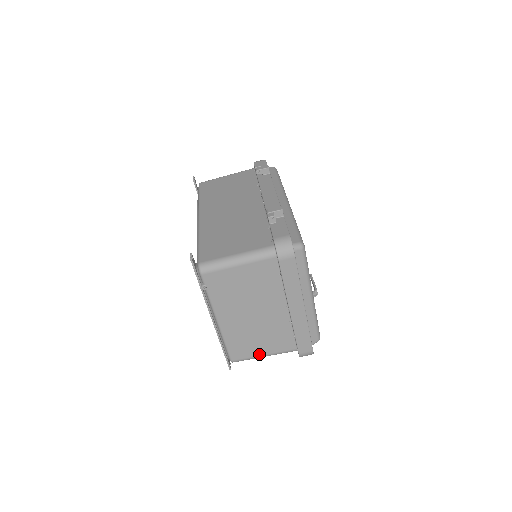
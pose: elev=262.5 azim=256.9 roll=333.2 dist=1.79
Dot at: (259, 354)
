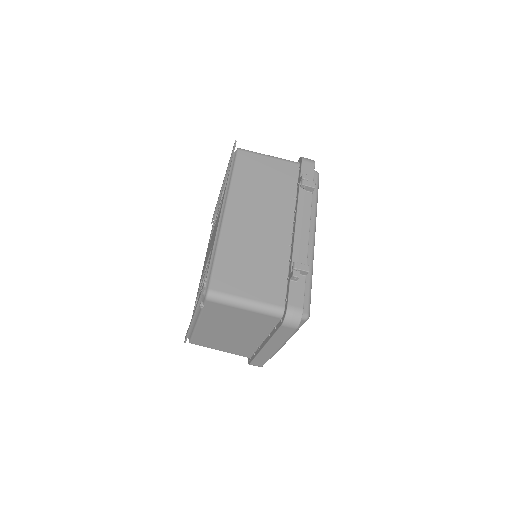
Dot at: (217, 349)
